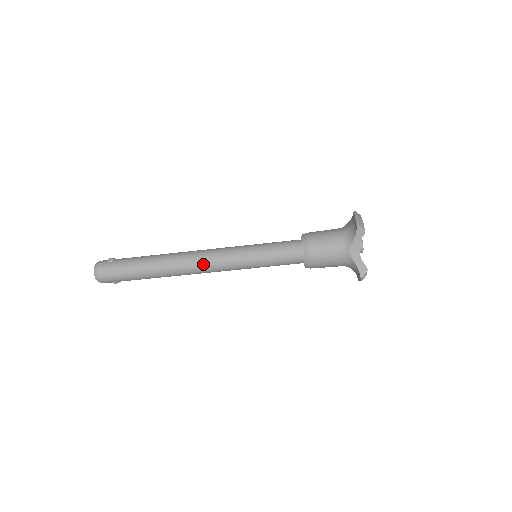
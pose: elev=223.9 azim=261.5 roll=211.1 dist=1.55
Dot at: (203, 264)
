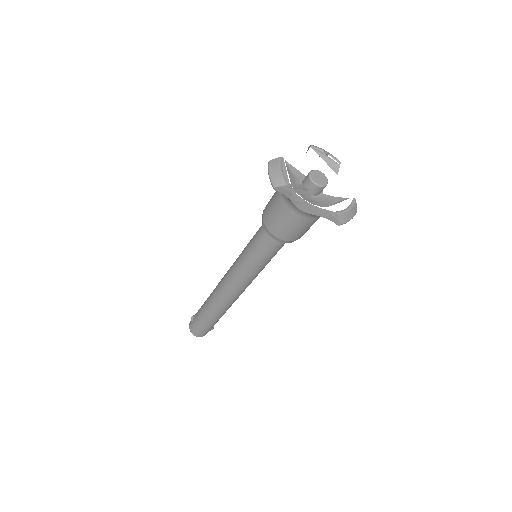
Dot at: (230, 293)
